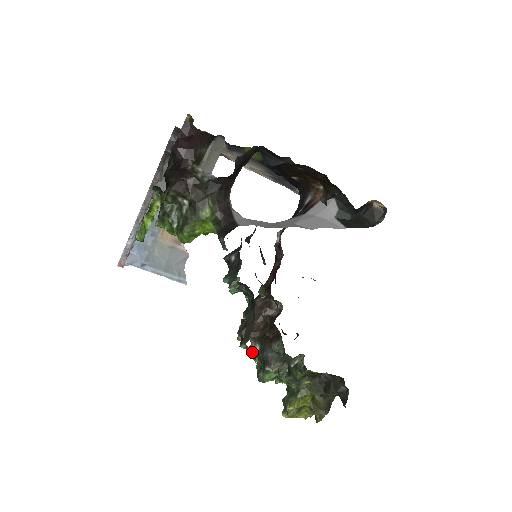
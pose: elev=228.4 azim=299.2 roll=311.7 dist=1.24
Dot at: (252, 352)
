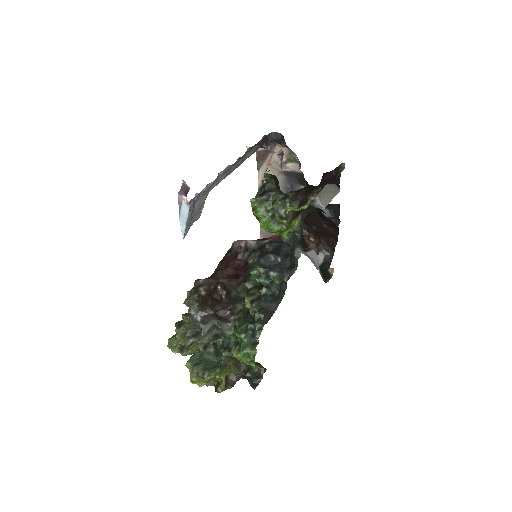
Dot at: (193, 319)
